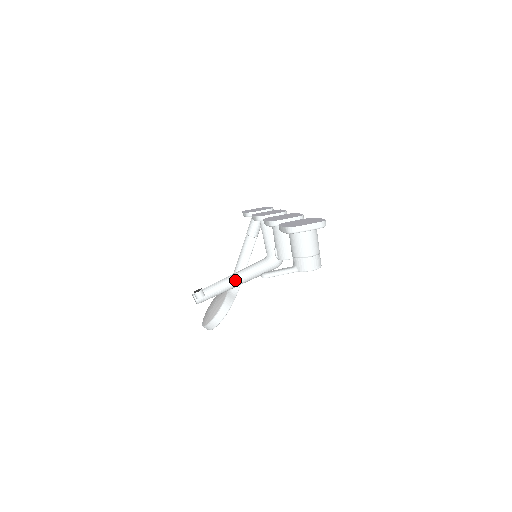
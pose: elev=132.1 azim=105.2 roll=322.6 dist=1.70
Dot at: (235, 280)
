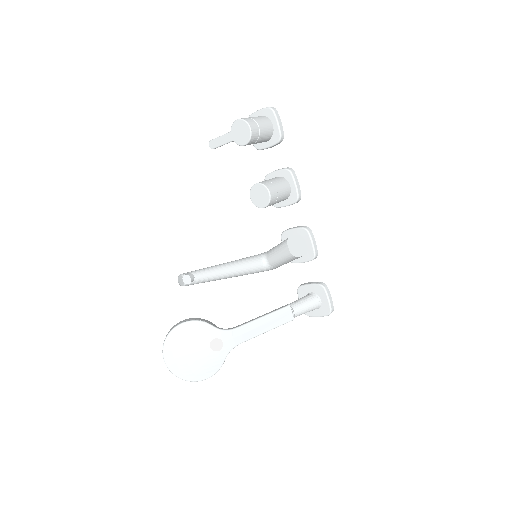
Dot at: occluded
